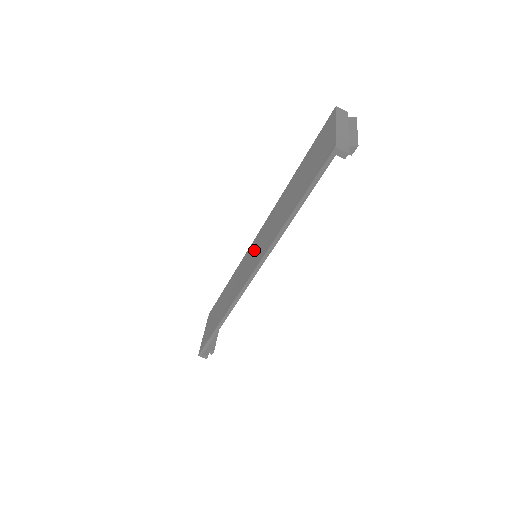
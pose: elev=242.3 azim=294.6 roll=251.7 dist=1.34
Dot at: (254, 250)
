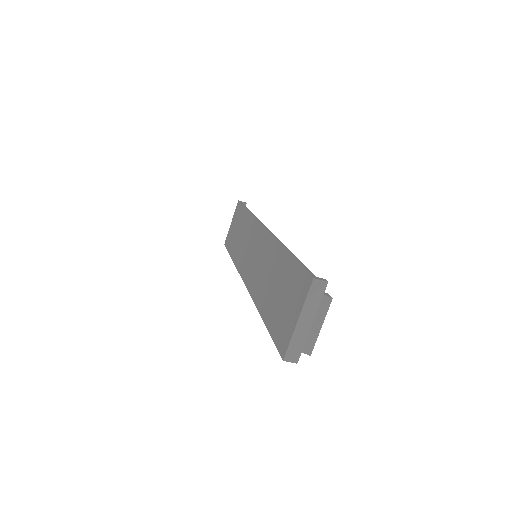
Dot at: (255, 249)
